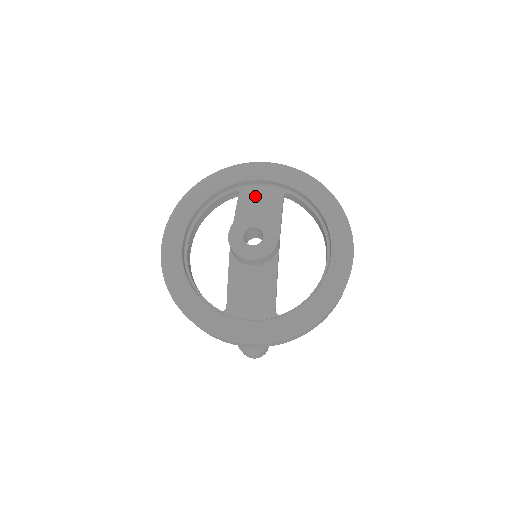
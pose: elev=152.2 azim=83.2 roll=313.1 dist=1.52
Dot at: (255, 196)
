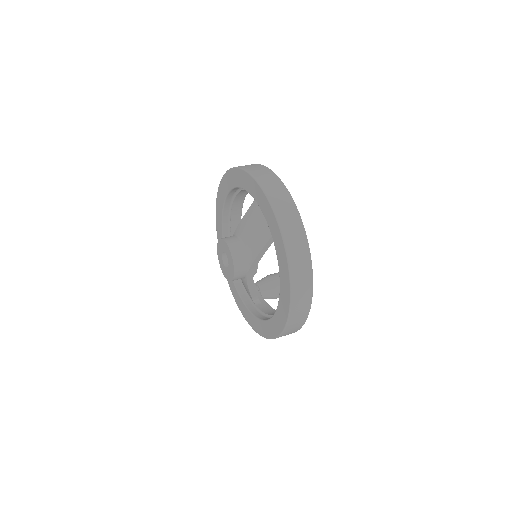
Dot at: (258, 215)
